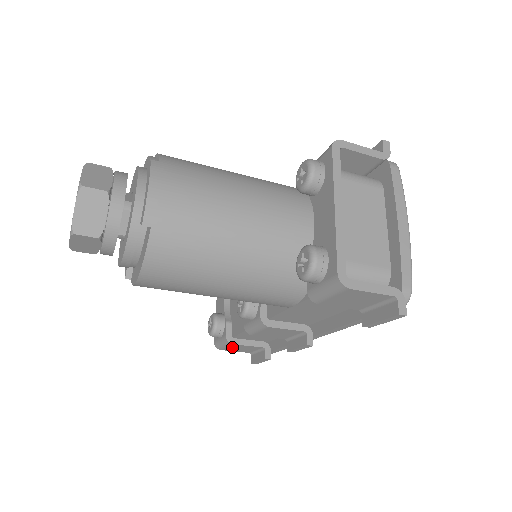
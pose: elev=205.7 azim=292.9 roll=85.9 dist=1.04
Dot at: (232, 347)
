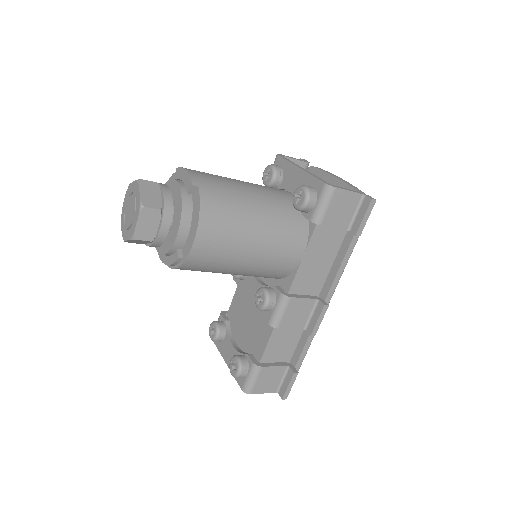
Dot at: (261, 379)
